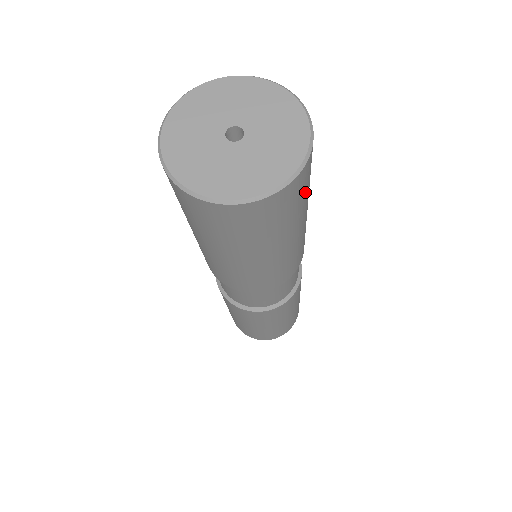
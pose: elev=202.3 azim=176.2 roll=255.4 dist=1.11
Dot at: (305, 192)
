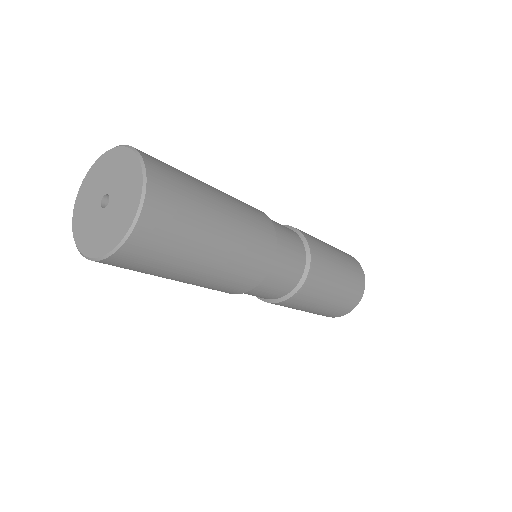
Dot at: (157, 260)
